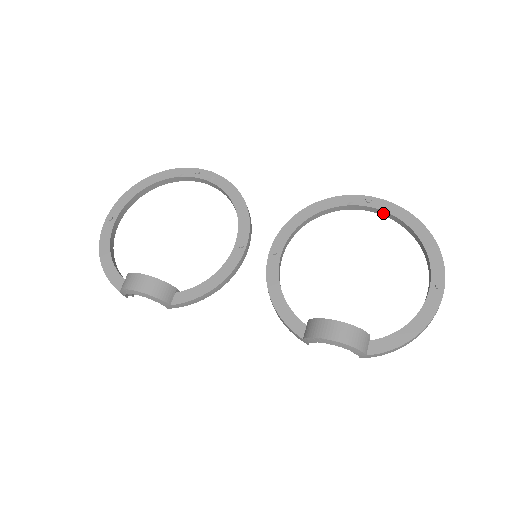
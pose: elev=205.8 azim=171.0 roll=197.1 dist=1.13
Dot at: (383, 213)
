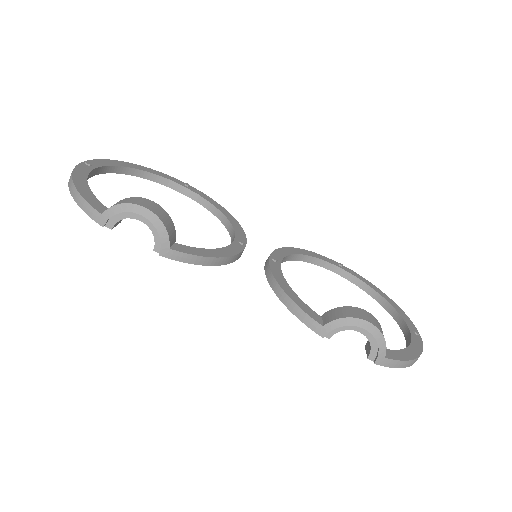
Dot at: (352, 279)
